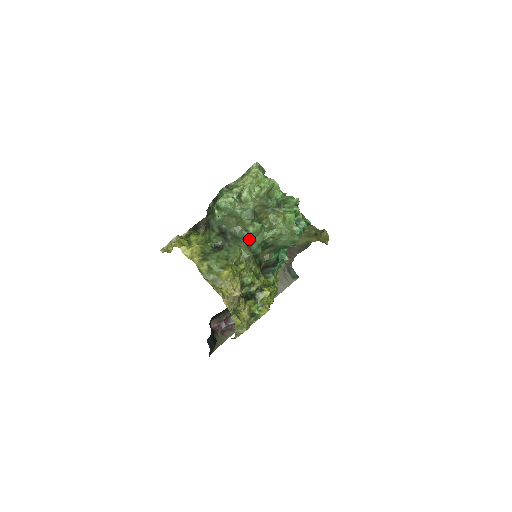
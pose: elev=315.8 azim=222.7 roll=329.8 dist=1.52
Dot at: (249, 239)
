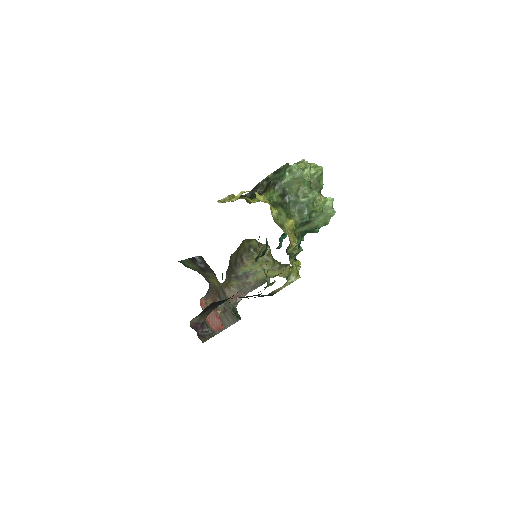
Dot at: (305, 205)
